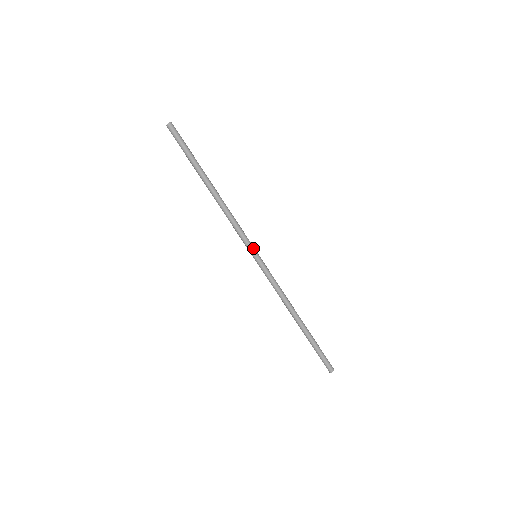
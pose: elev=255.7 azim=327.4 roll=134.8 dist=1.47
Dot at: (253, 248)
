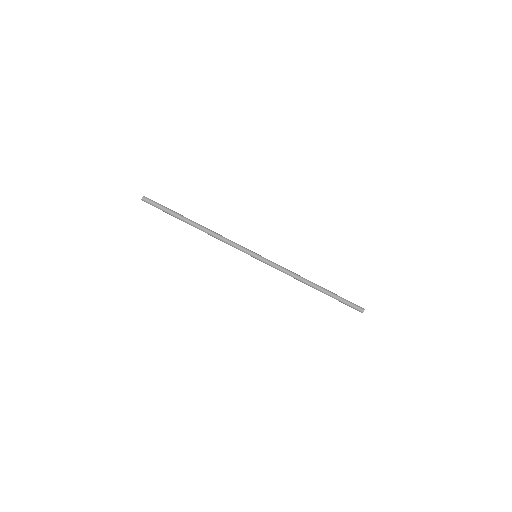
Dot at: (251, 251)
